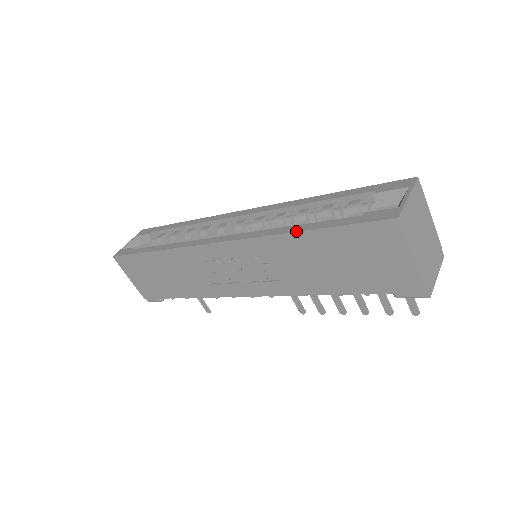
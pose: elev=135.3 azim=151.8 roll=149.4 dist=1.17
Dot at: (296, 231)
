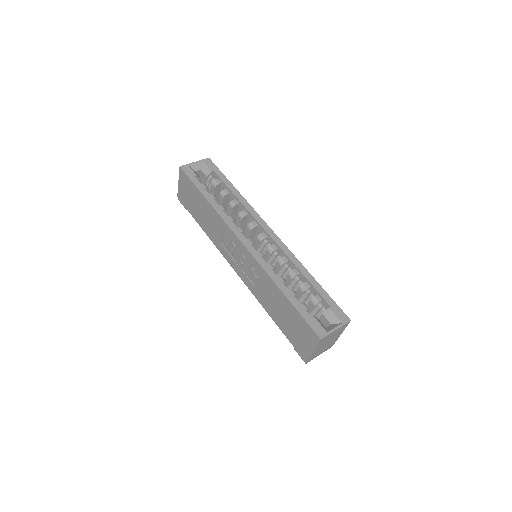
Dot at: (281, 290)
